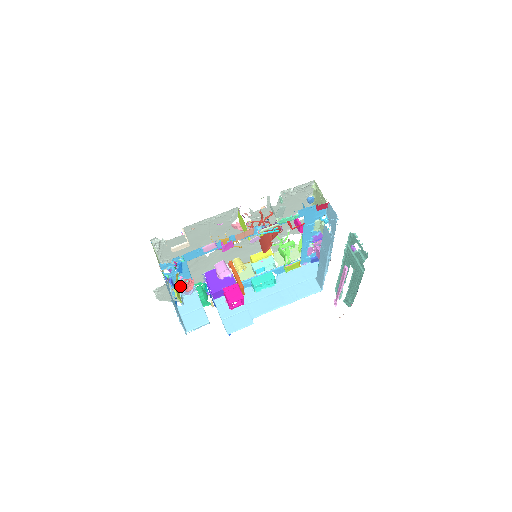
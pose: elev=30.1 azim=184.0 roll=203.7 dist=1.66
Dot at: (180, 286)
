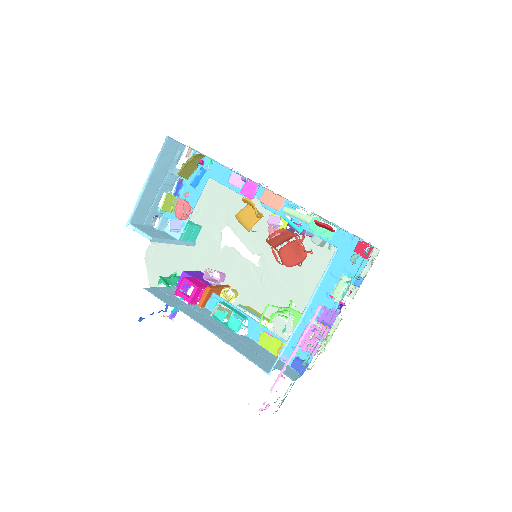
Dot at: occluded
